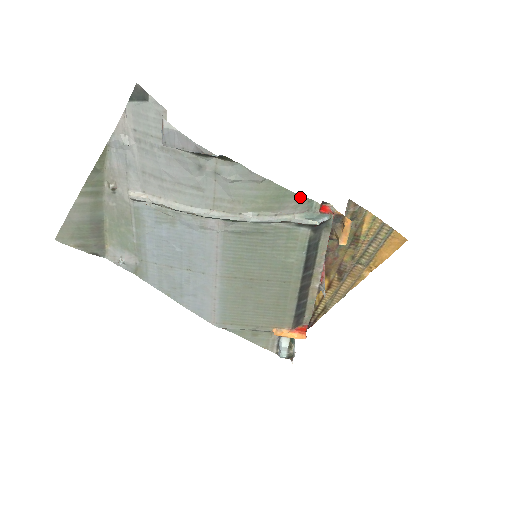
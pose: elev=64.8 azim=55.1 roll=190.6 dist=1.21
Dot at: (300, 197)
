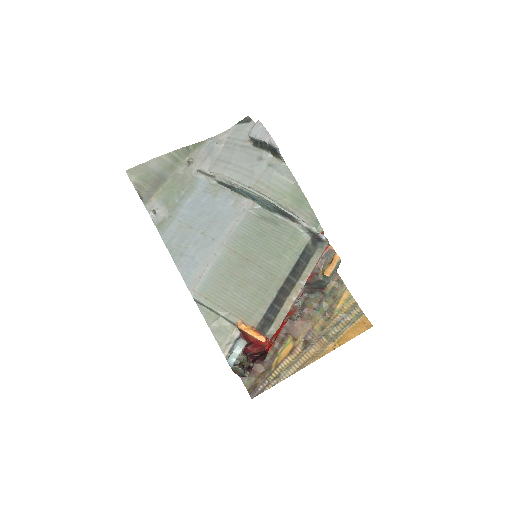
Dot at: (312, 213)
